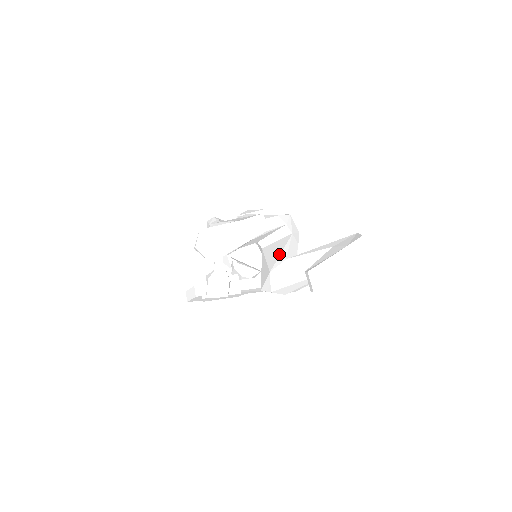
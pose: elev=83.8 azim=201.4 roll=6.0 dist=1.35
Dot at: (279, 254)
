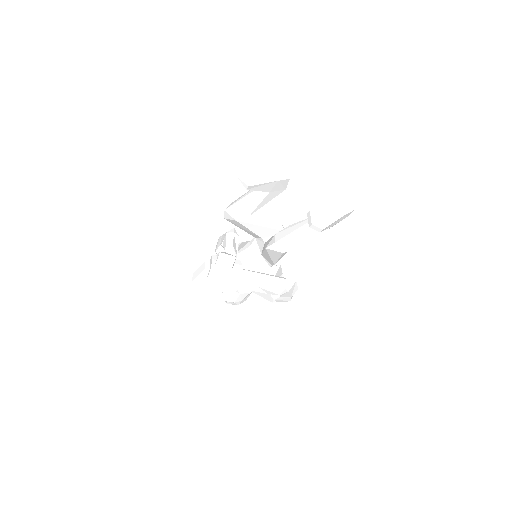
Dot at: occluded
